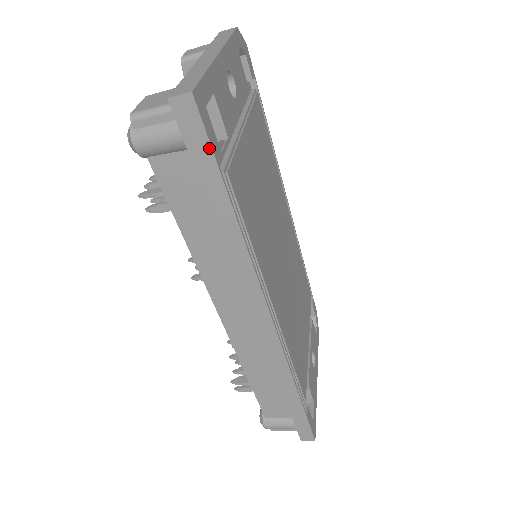
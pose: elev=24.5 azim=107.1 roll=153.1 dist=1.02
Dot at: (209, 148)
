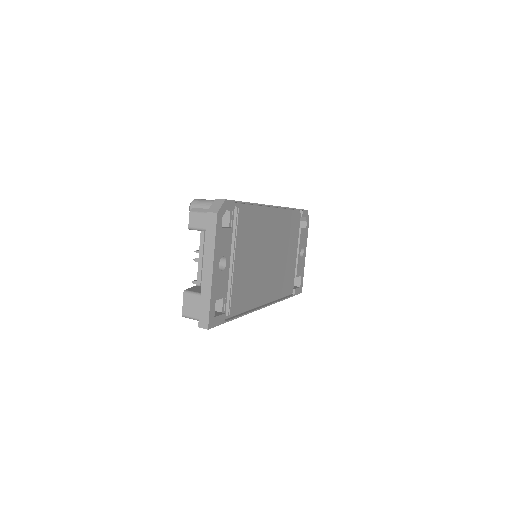
Dot at: (220, 324)
